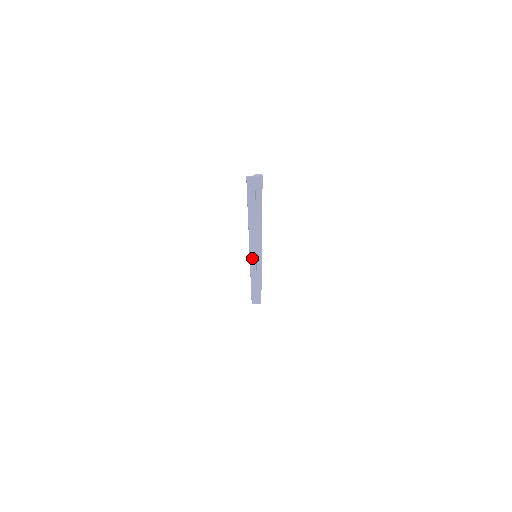
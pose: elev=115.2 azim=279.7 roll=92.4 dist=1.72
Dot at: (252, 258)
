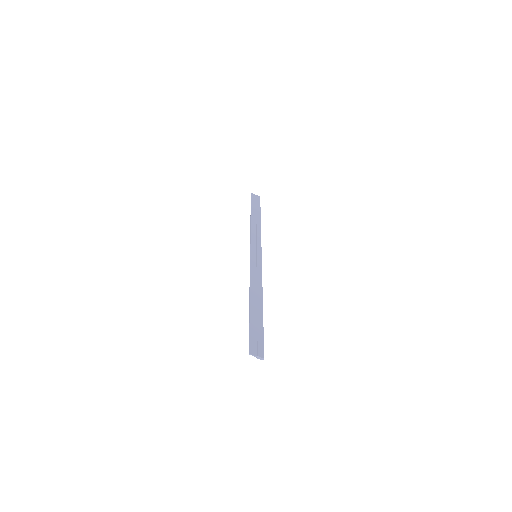
Dot at: (252, 252)
